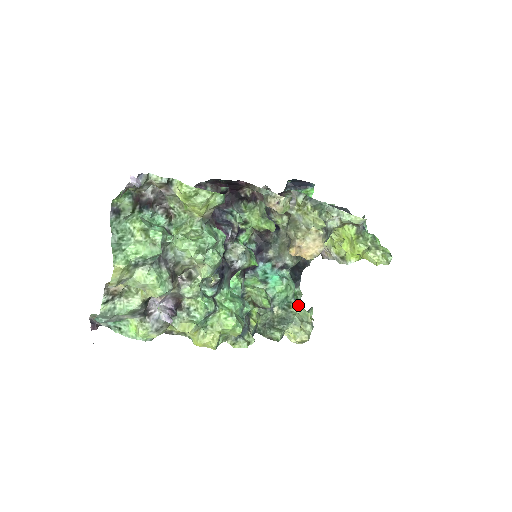
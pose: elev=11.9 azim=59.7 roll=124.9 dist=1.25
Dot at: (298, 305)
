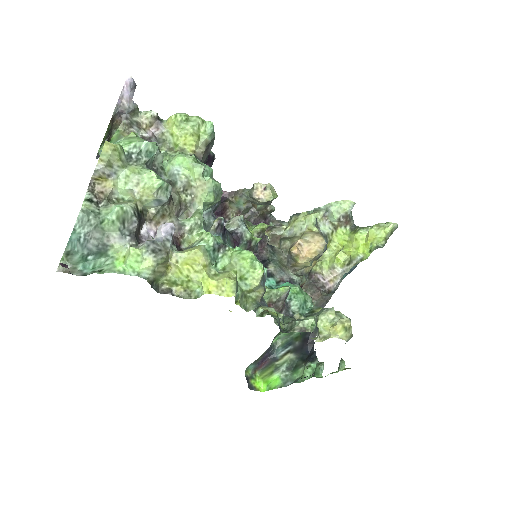
Dot at: occluded
